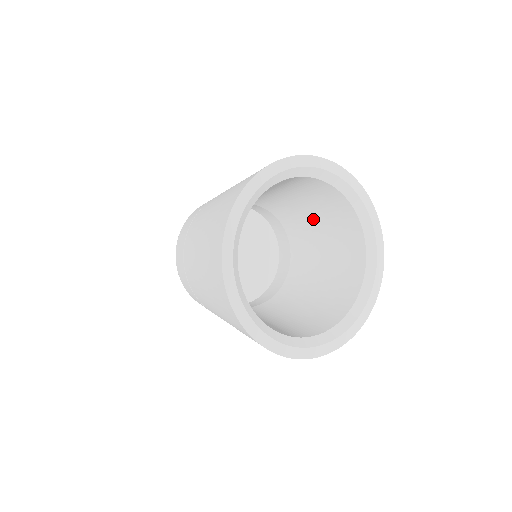
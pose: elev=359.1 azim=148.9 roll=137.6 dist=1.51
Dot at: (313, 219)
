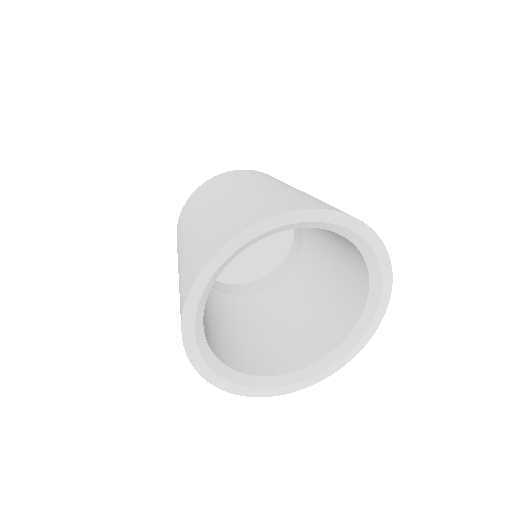
Dot at: occluded
